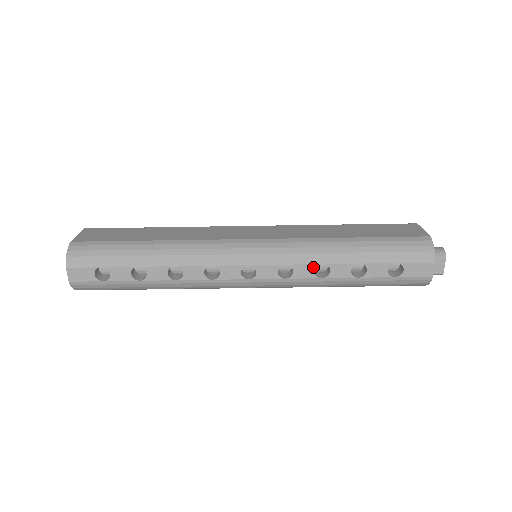
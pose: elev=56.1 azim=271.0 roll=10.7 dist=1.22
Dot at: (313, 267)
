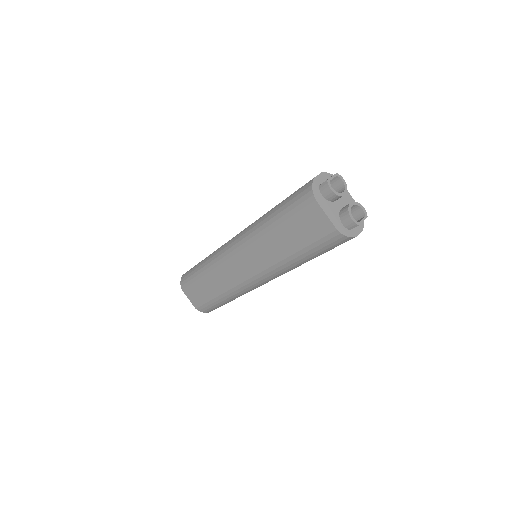
Dot at: (294, 268)
